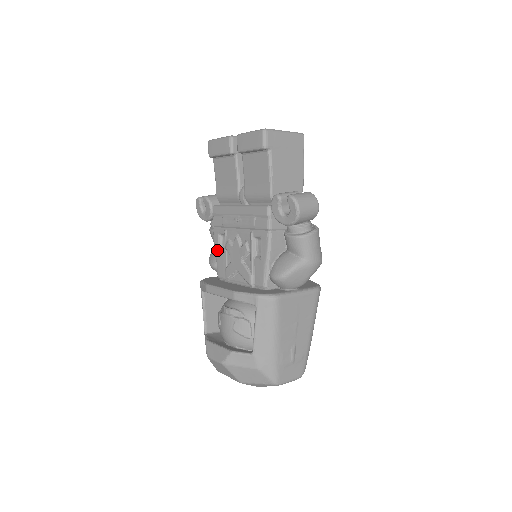
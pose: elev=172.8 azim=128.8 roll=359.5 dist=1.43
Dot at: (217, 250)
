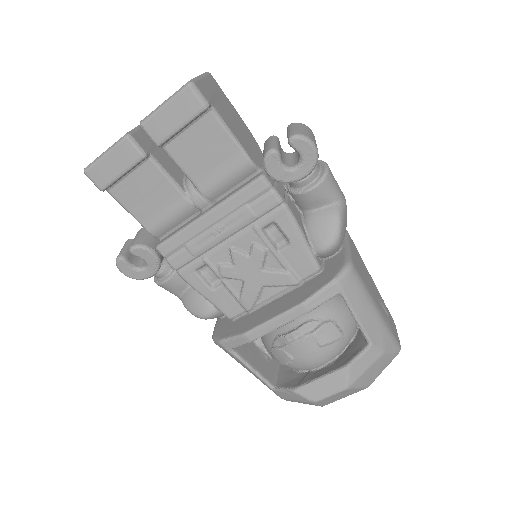
Dot at: (206, 291)
